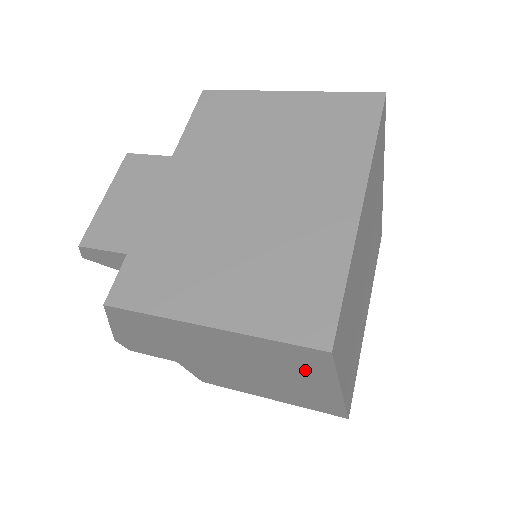
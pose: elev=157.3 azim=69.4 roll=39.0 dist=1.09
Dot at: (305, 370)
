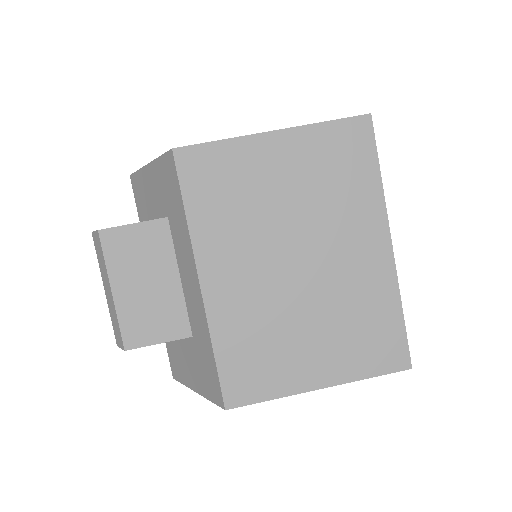
Dot at: occluded
